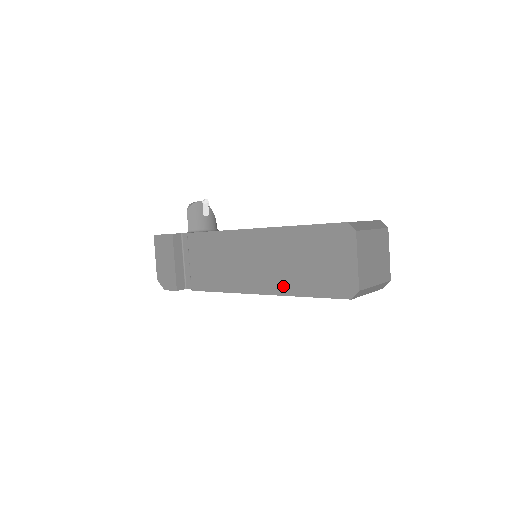
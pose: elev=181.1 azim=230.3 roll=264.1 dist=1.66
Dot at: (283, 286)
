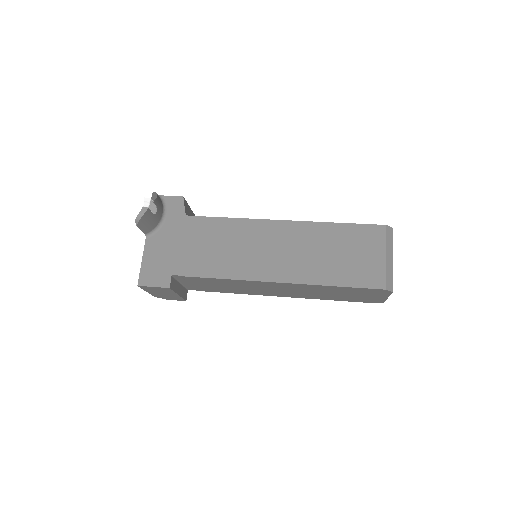
Dot at: (310, 297)
